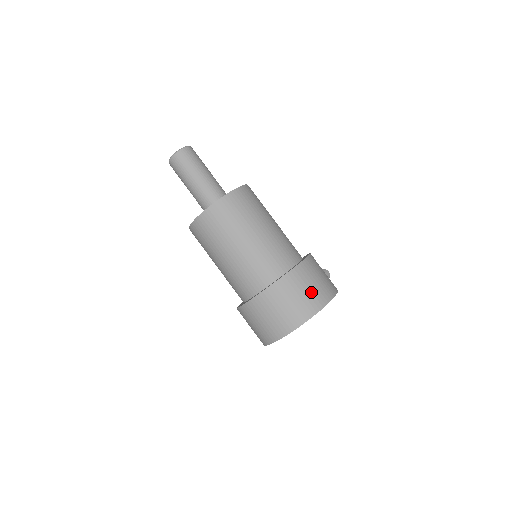
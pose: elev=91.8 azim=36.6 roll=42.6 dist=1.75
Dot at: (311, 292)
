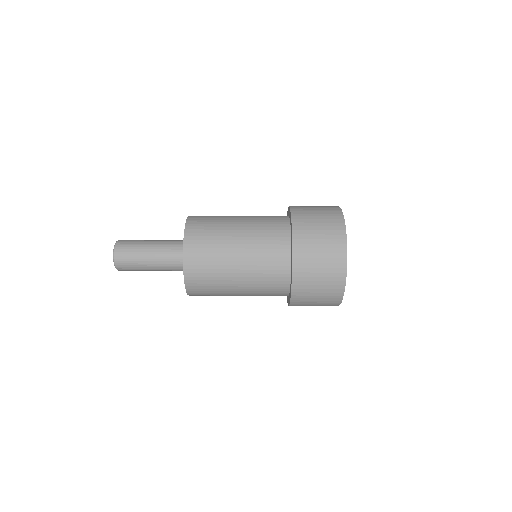
Dot at: (320, 207)
